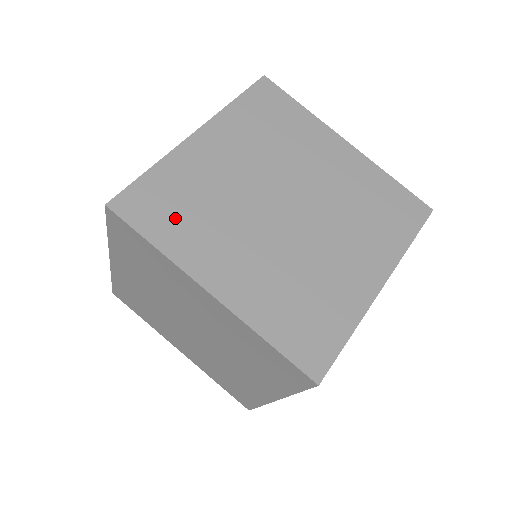
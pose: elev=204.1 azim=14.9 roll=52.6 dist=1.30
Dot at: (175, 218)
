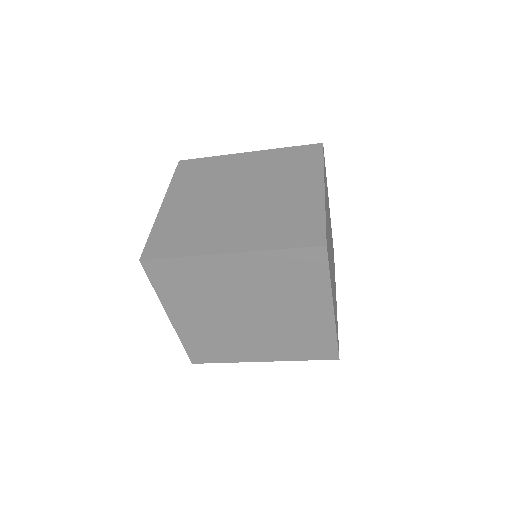
Dot at: (192, 175)
